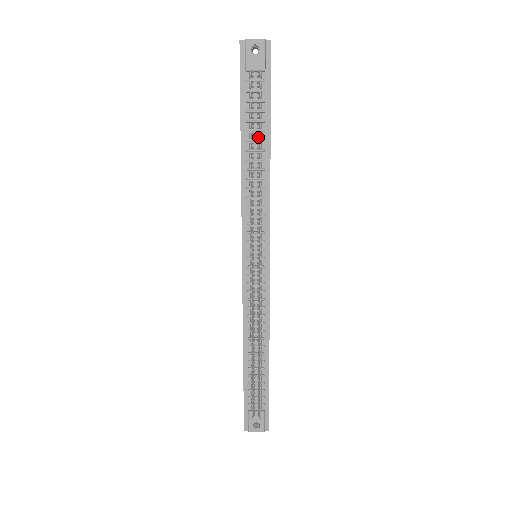
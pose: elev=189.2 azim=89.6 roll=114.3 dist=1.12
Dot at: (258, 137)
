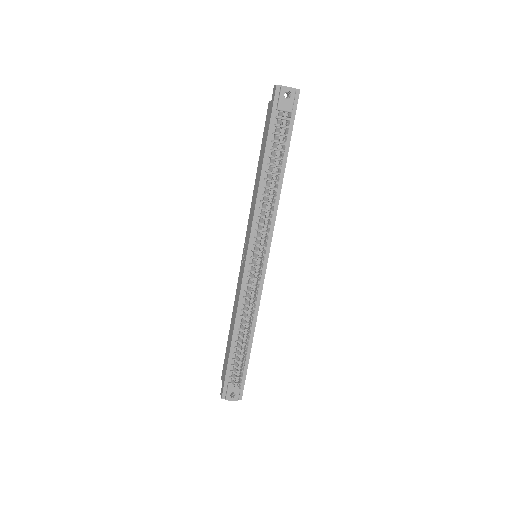
Dot at: (278, 163)
